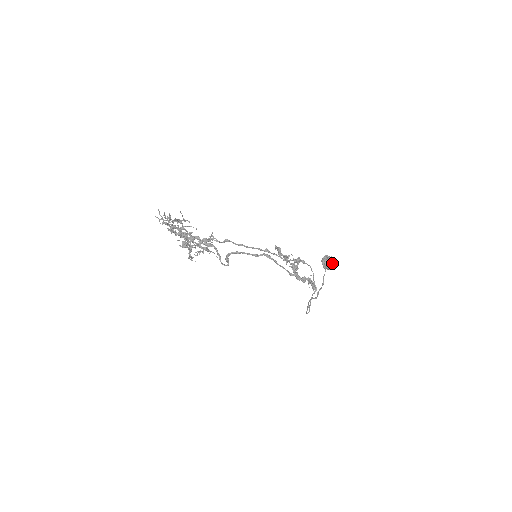
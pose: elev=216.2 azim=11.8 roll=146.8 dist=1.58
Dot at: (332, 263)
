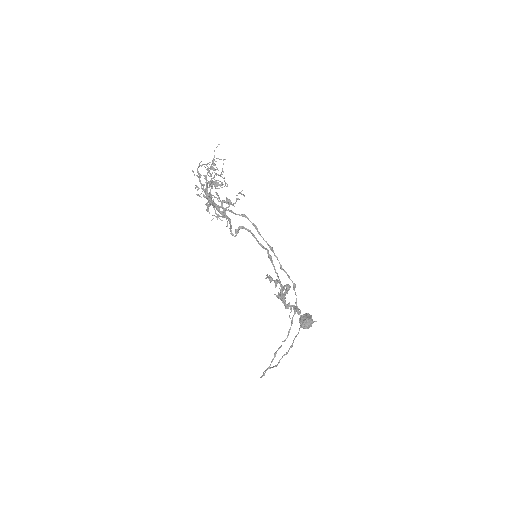
Dot at: occluded
